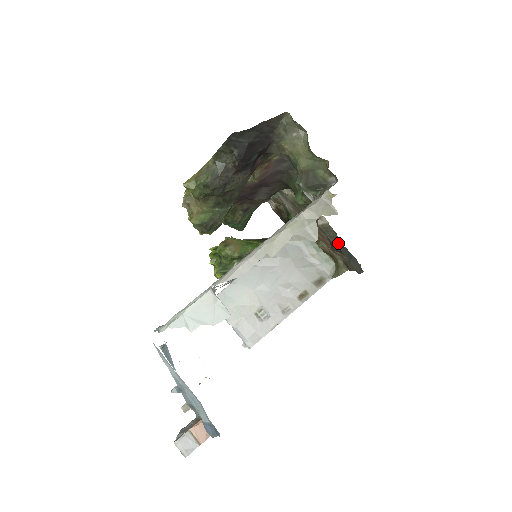
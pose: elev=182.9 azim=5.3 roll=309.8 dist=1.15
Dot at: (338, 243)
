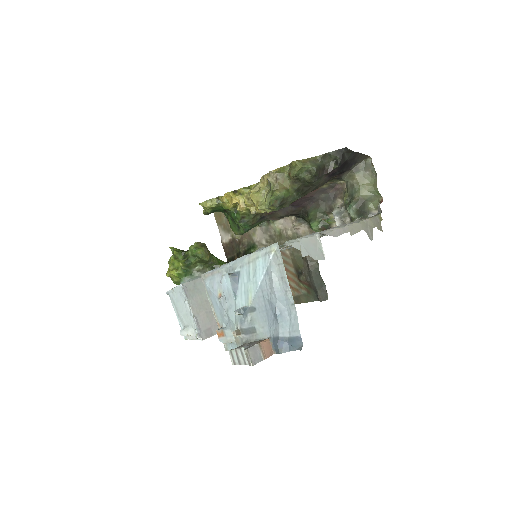
Dot at: (316, 272)
